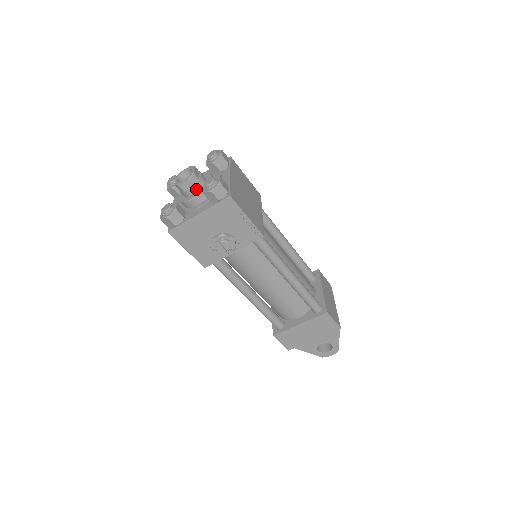
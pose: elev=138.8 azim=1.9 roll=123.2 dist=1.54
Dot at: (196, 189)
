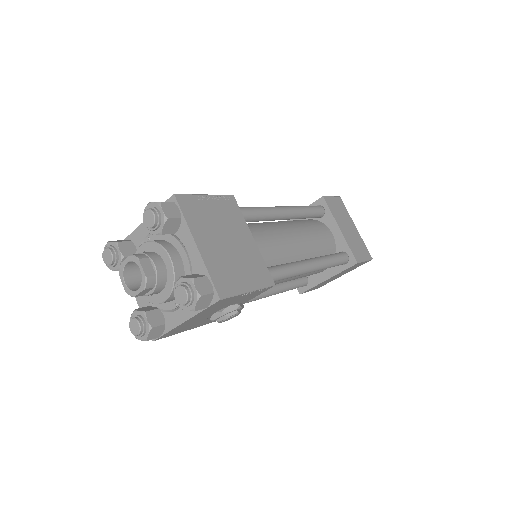
Dot at: (160, 288)
